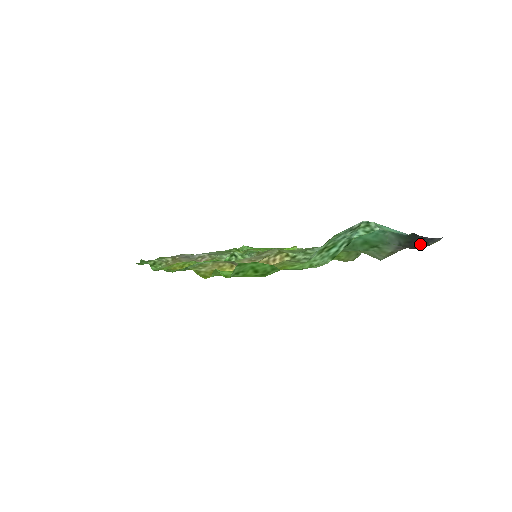
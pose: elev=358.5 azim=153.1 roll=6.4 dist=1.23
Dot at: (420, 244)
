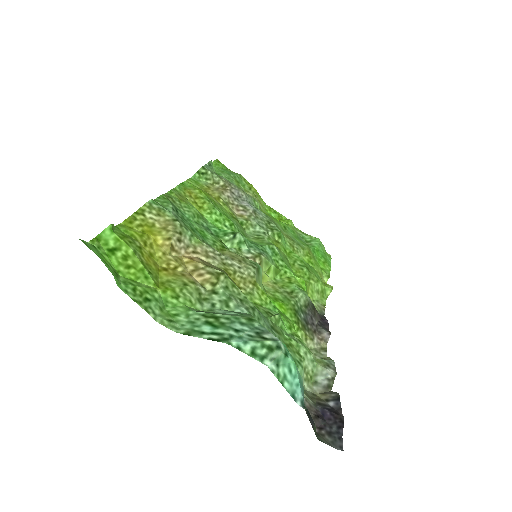
Dot at: (314, 426)
